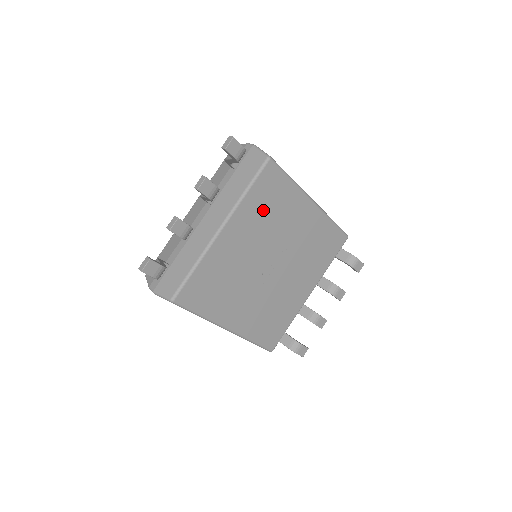
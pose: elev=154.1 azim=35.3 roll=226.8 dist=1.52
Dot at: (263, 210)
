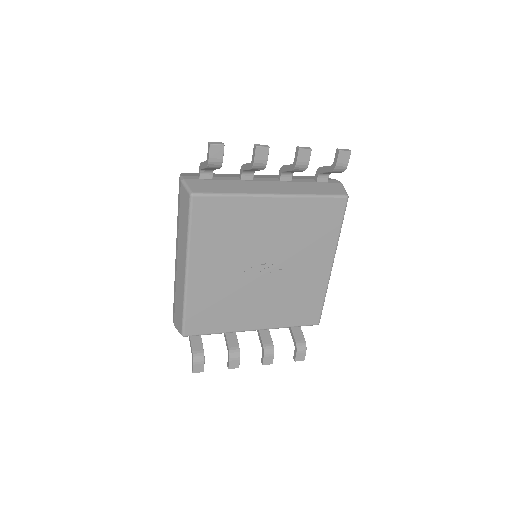
Dot at: (306, 223)
